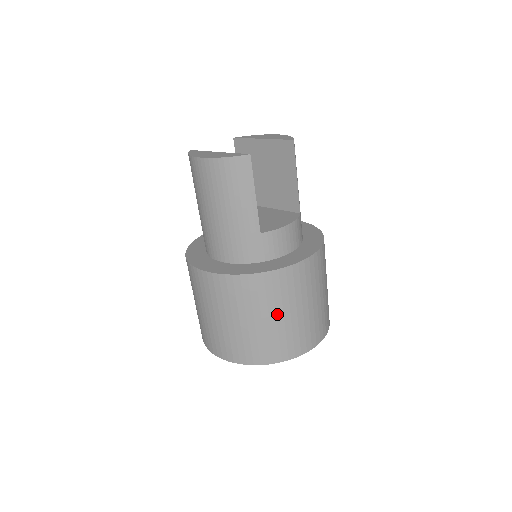
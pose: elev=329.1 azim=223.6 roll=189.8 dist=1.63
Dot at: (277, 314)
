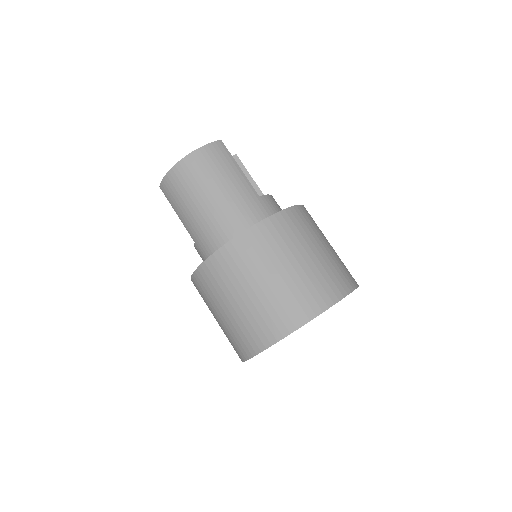
Dot at: (315, 246)
